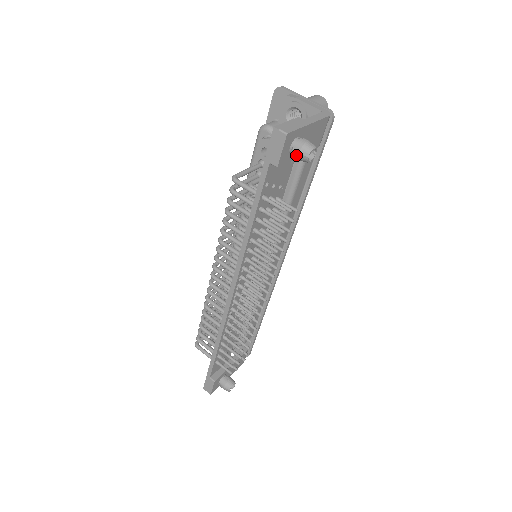
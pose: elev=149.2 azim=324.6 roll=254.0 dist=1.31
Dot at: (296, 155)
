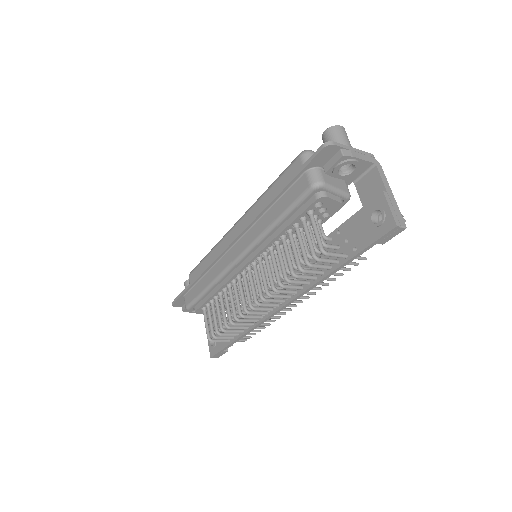
Dot at: occluded
